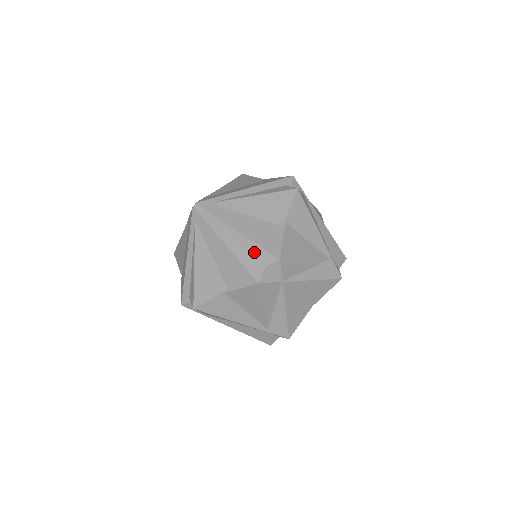
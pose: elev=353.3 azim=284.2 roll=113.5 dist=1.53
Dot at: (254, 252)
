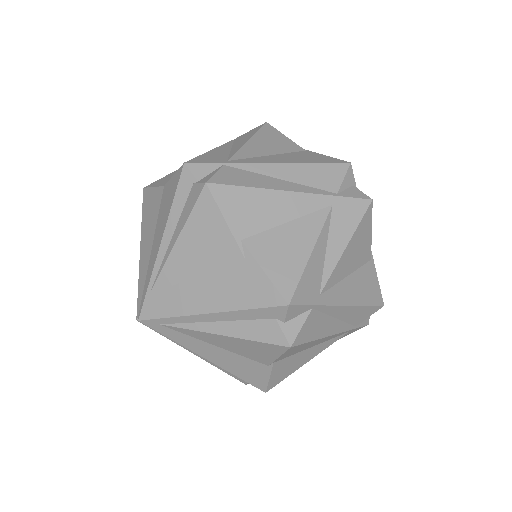
Dot at: occluded
